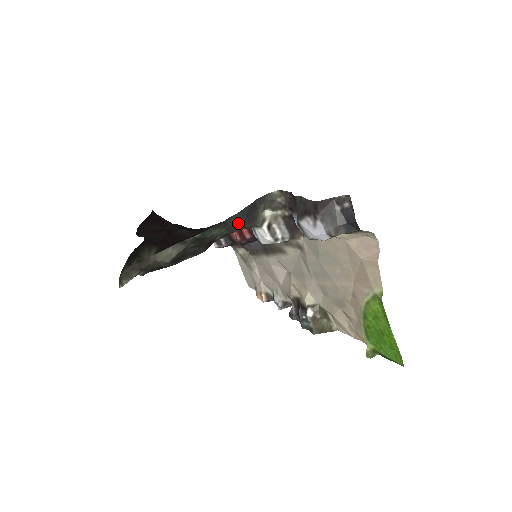
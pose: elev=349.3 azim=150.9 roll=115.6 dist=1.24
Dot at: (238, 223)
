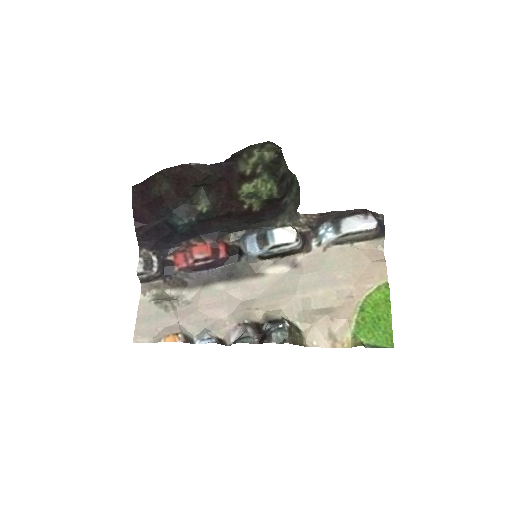
Dot at: (296, 203)
